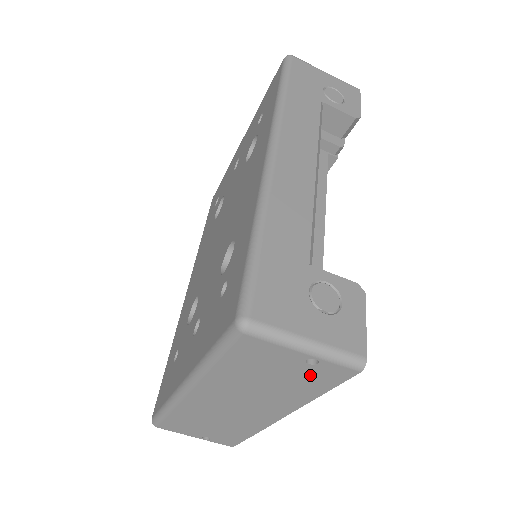
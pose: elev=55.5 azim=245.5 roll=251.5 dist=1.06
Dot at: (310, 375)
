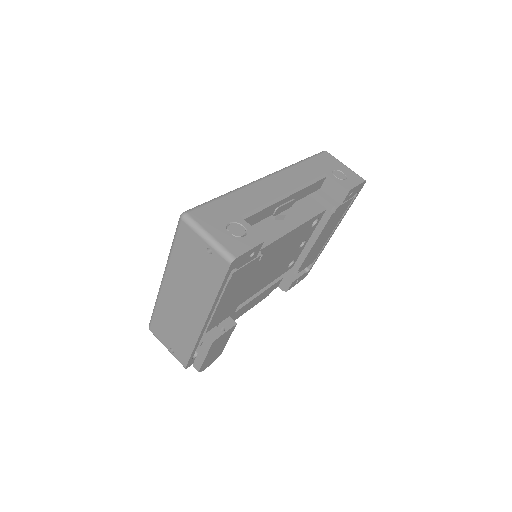
Dot at: (211, 266)
